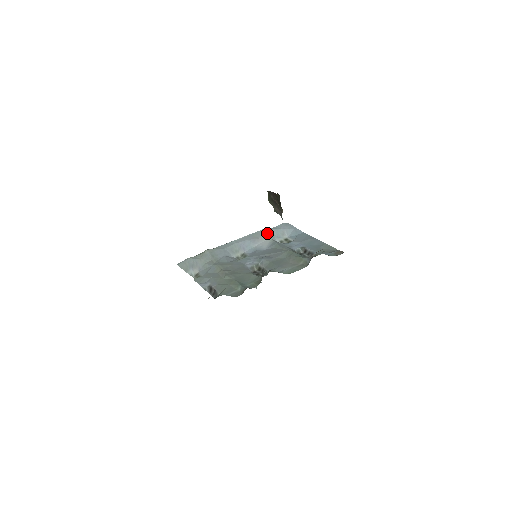
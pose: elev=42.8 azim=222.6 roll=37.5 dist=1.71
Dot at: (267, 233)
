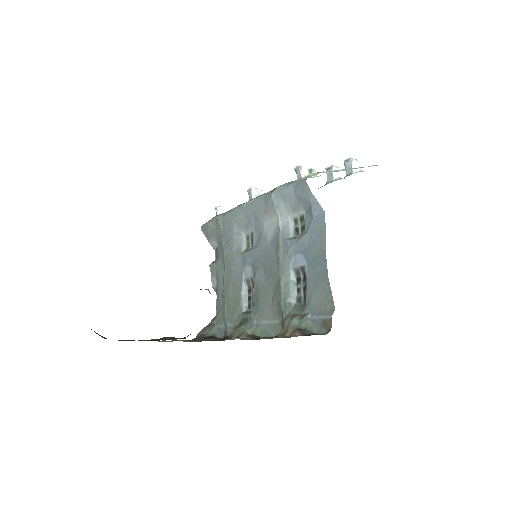
Dot at: (274, 206)
